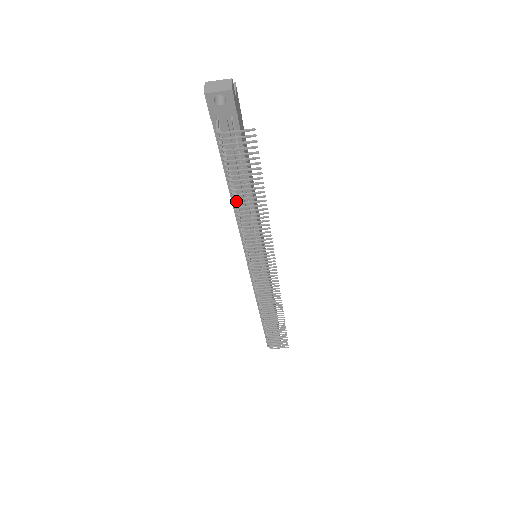
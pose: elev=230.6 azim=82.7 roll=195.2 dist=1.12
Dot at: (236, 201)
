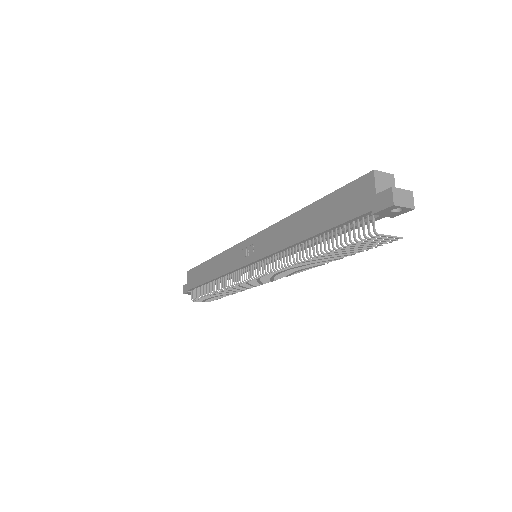
Dot at: (307, 245)
